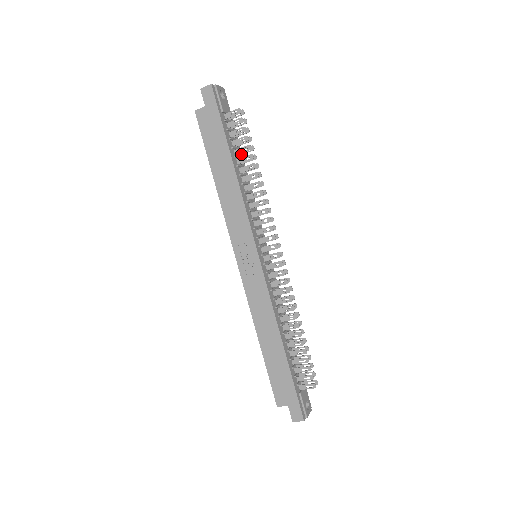
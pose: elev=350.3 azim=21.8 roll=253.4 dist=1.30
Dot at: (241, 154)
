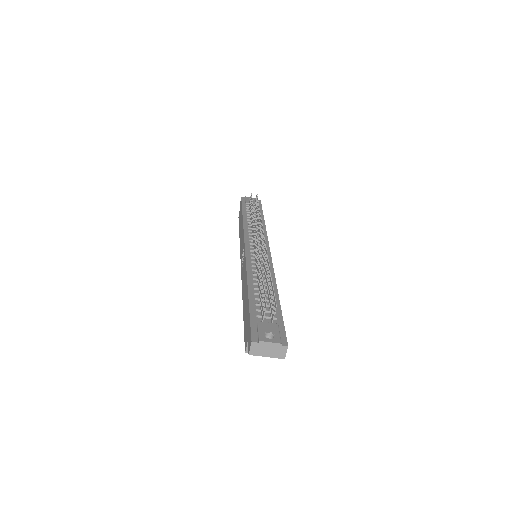
Dot at: (256, 214)
